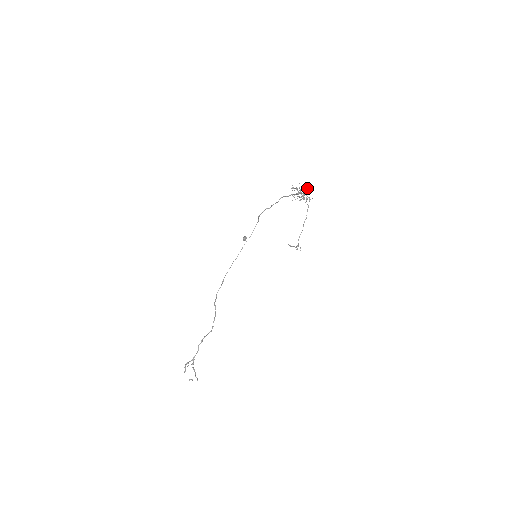
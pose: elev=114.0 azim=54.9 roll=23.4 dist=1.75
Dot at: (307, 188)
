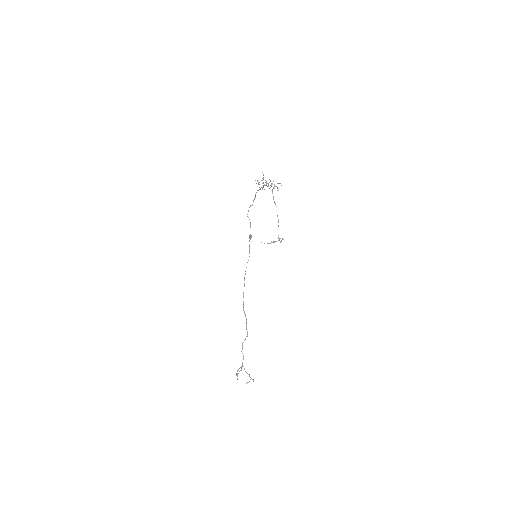
Dot at: occluded
